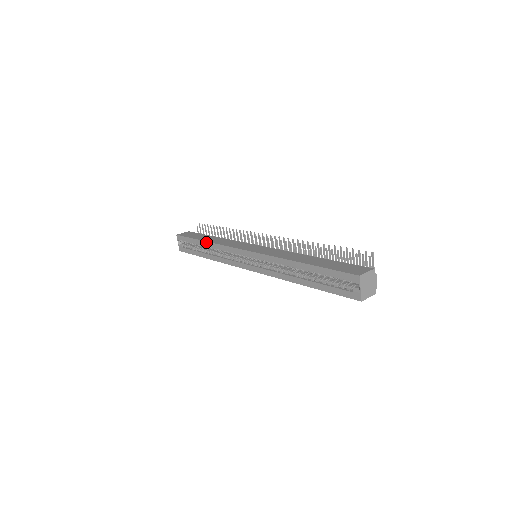
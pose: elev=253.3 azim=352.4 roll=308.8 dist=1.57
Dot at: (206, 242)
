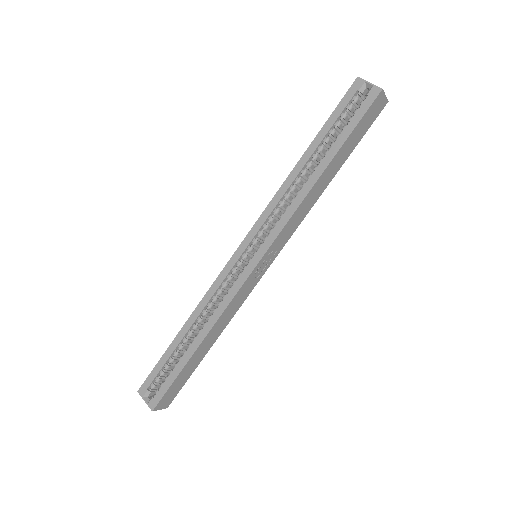
Dot at: (185, 324)
